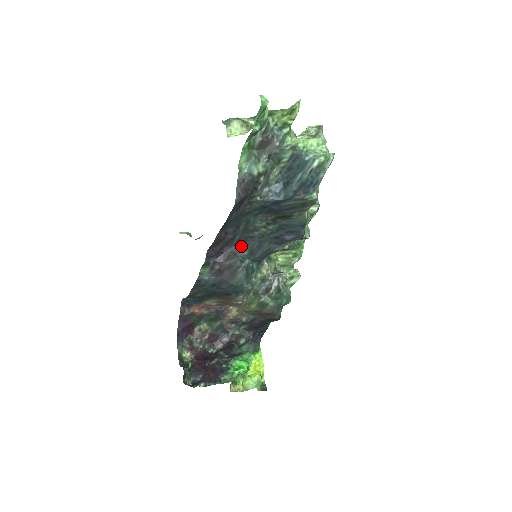
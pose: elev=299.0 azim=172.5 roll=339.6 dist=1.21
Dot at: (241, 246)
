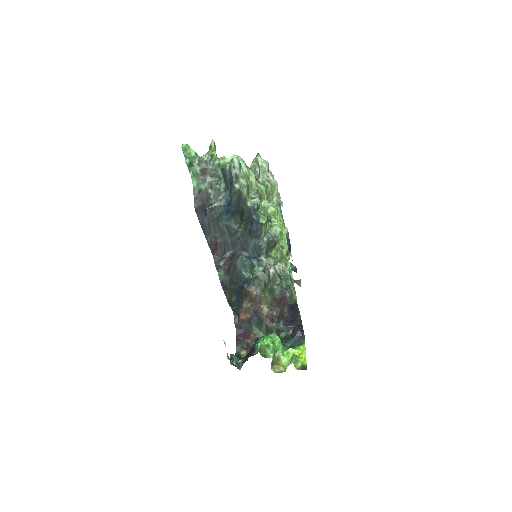
Dot at: (237, 249)
